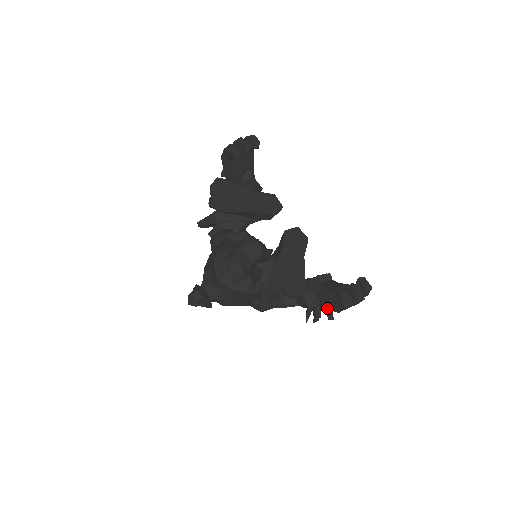
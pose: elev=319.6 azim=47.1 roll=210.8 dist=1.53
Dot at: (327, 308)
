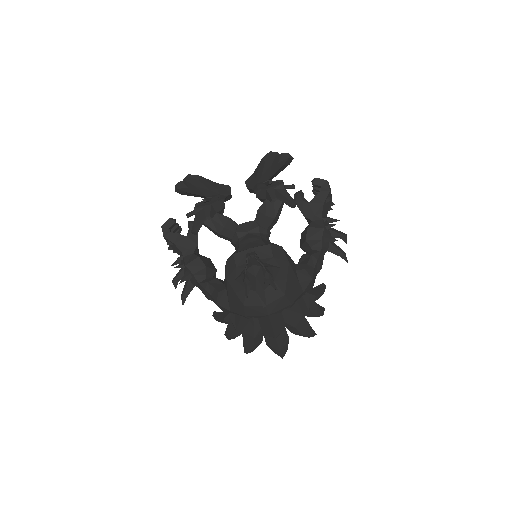
Dot at: (324, 201)
